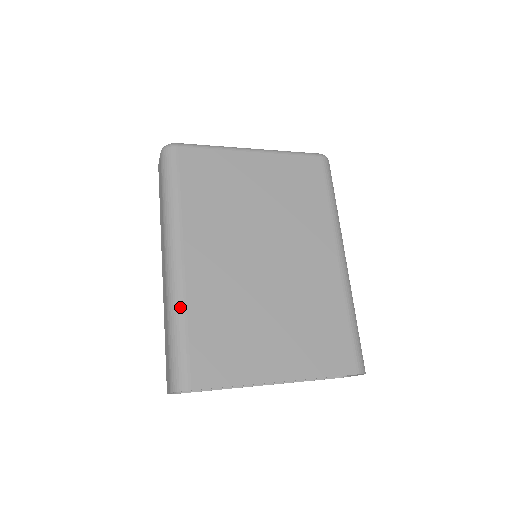
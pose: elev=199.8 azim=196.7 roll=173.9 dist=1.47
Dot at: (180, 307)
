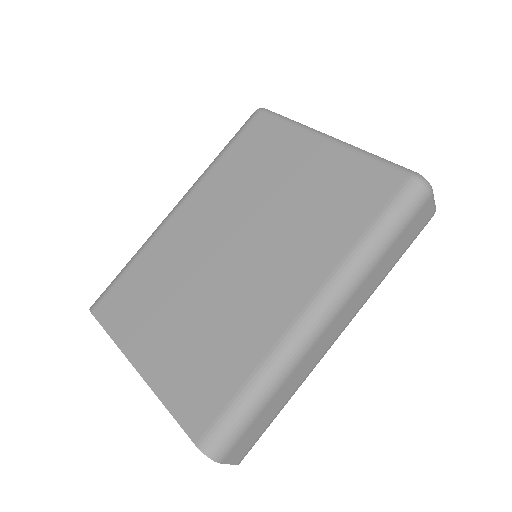
Dot at: (142, 247)
